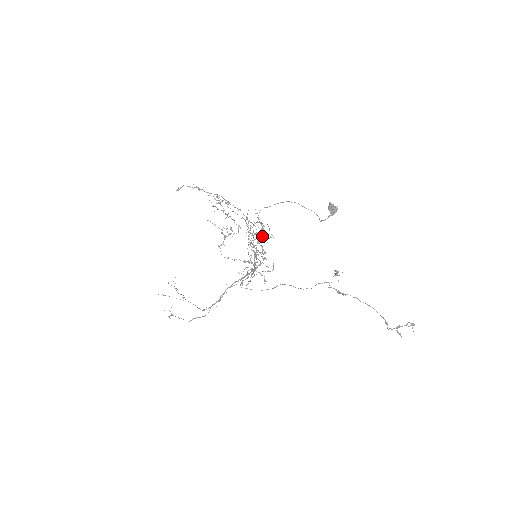
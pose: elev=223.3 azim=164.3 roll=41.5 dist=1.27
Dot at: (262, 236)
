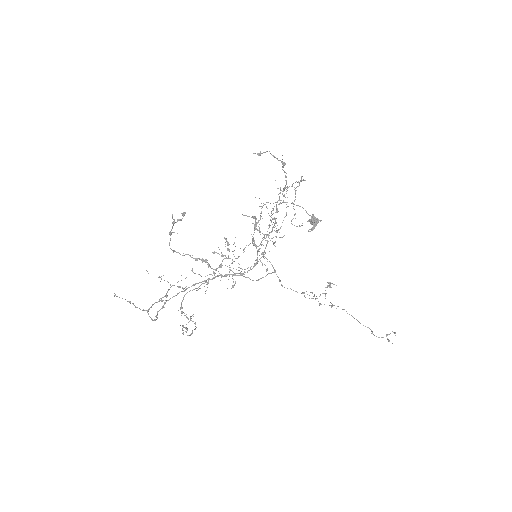
Dot at: (267, 234)
